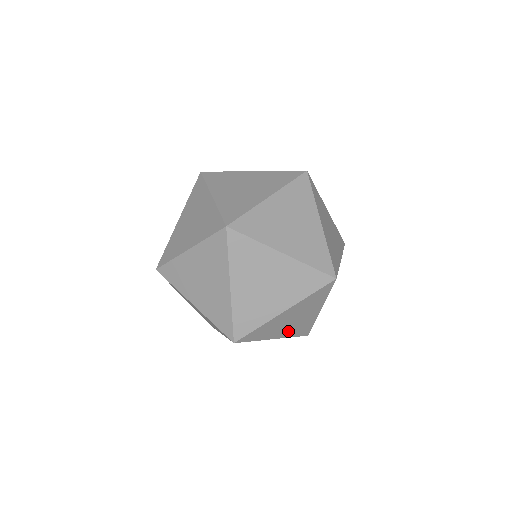
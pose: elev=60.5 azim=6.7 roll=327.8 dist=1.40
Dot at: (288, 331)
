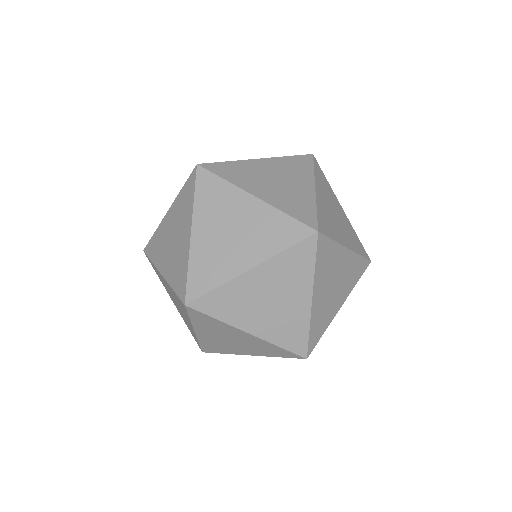
Dot at: occluded
